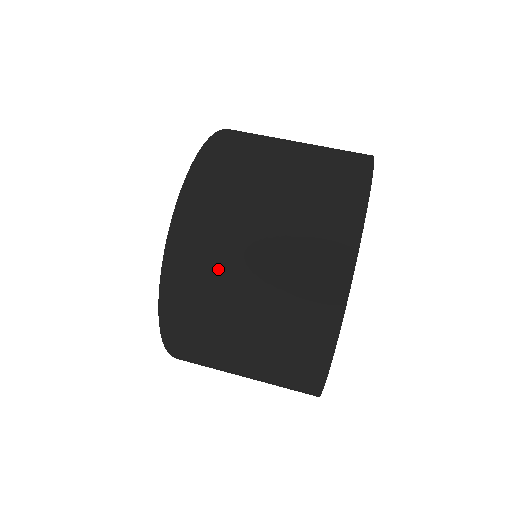
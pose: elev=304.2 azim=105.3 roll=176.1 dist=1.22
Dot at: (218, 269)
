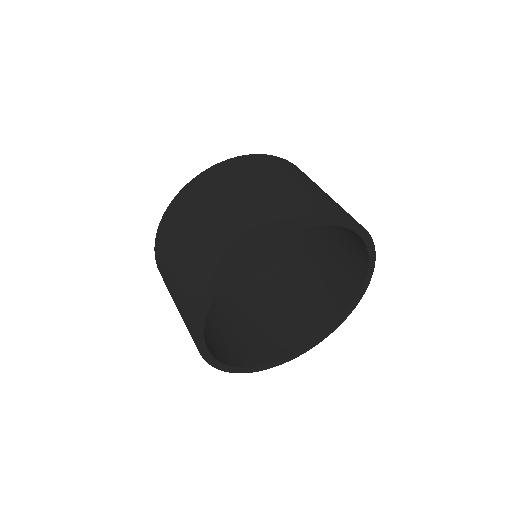
Dot at: (166, 283)
